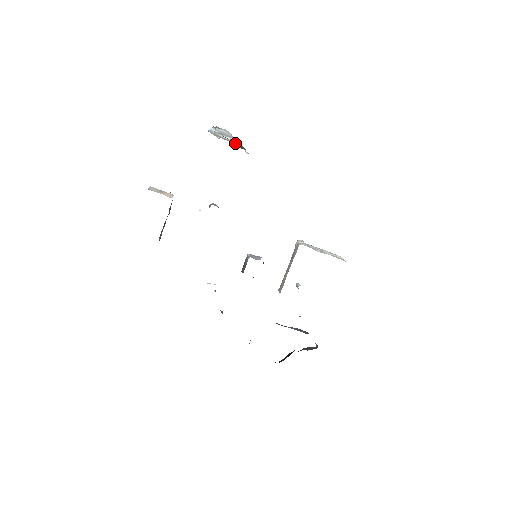
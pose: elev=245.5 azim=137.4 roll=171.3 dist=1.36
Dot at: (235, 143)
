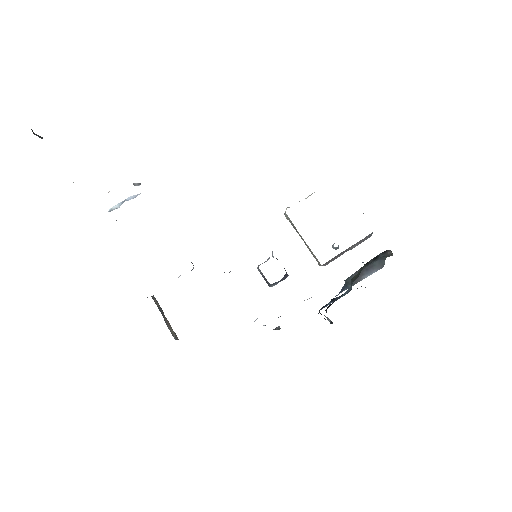
Dot at: (135, 197)
